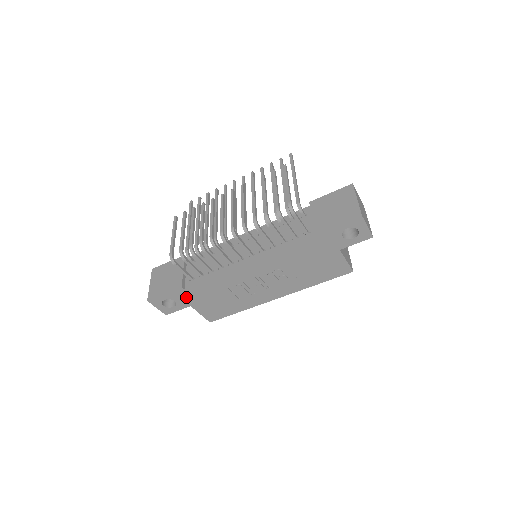
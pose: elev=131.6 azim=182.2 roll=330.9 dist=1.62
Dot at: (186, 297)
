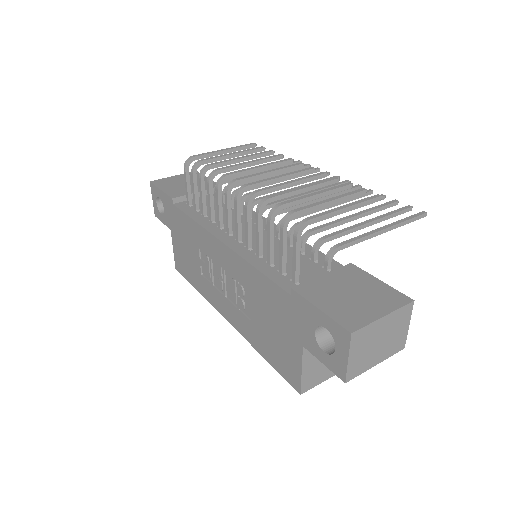
Dot at: (172, 215)
